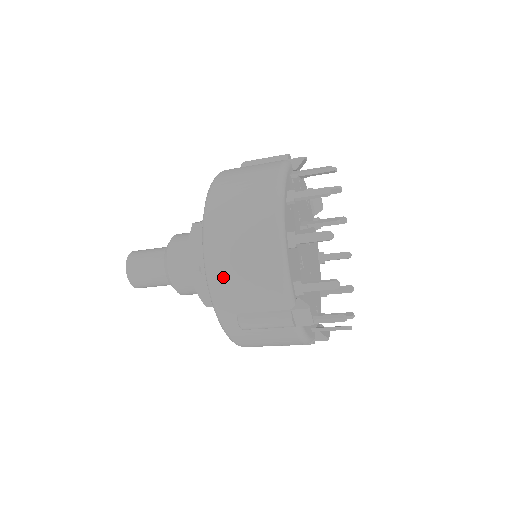
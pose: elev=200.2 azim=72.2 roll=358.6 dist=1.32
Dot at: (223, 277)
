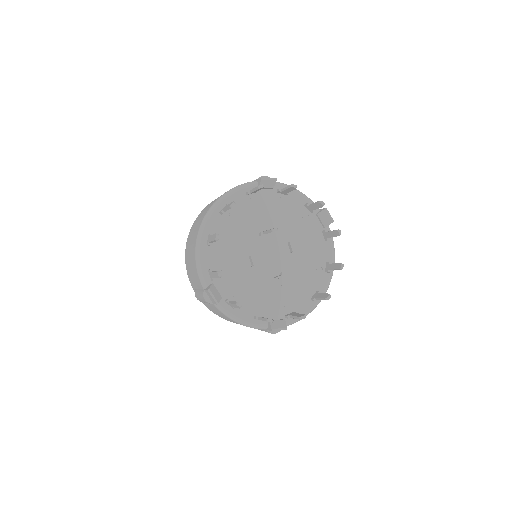
Dot at: (187, 262)
